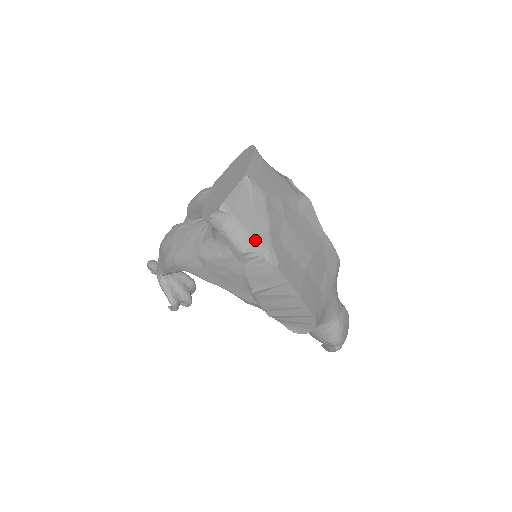
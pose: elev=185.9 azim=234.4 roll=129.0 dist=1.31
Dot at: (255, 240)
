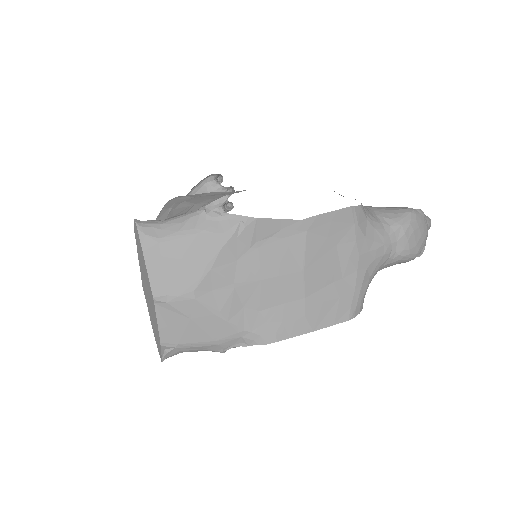
Dot at: (222, 342)
